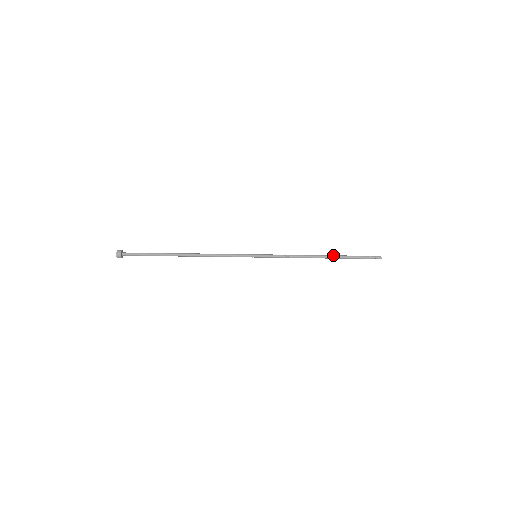
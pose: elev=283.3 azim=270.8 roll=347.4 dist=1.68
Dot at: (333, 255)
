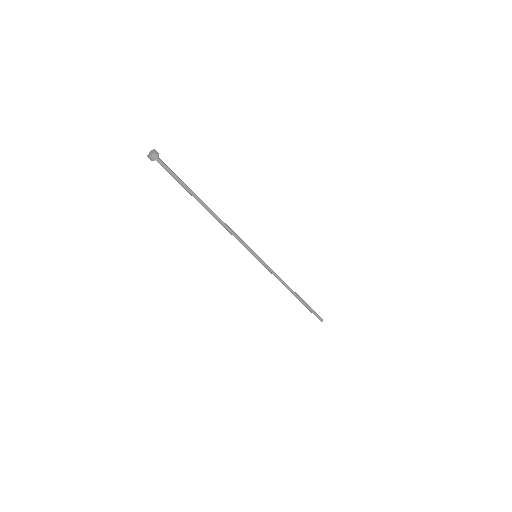
Dot at: (300, 299)
